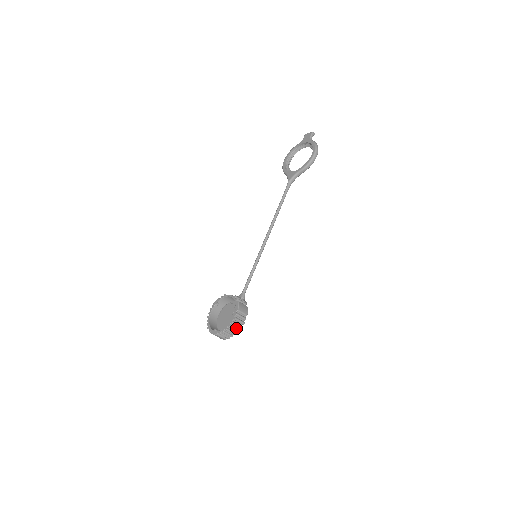
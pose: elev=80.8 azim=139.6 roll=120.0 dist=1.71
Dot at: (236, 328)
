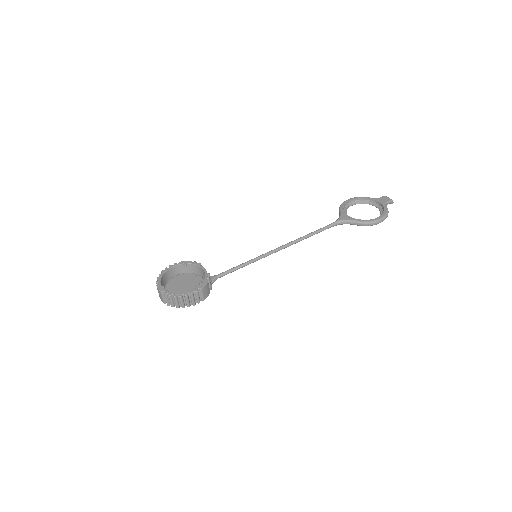
Dot at: (184, 303)
